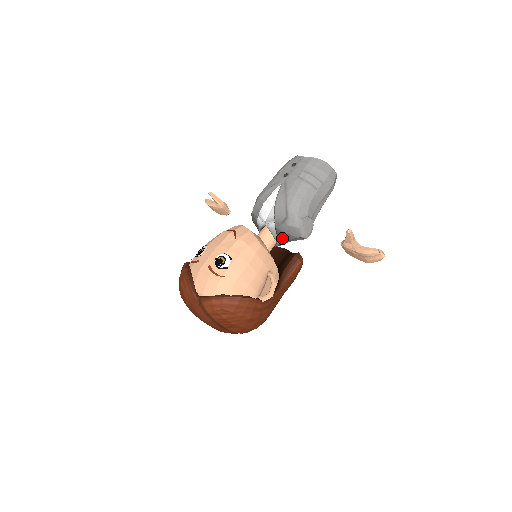
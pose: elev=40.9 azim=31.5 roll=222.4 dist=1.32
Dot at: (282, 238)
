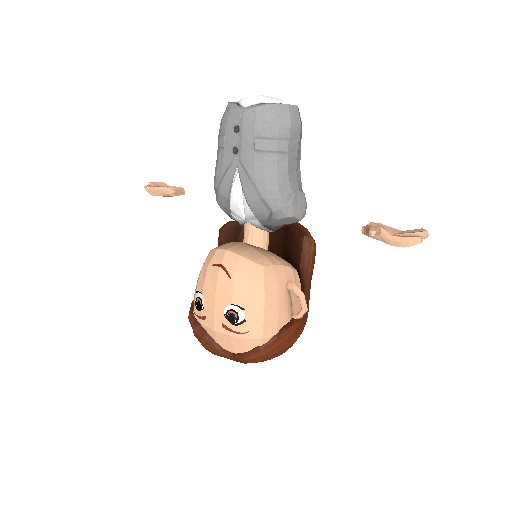
Dot at: (276, 228)
